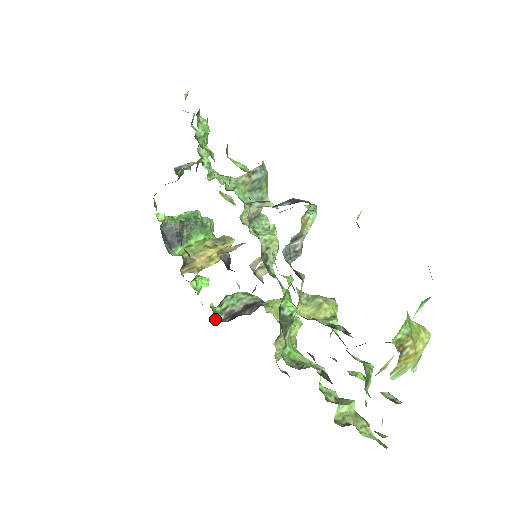
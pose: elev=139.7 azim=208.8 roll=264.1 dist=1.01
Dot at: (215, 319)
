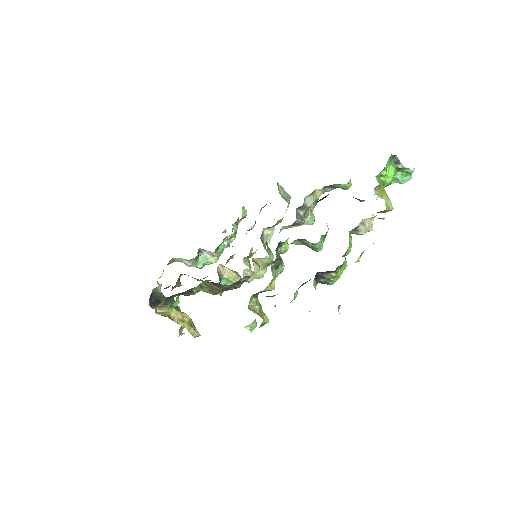
Dot at: (198, 288)
